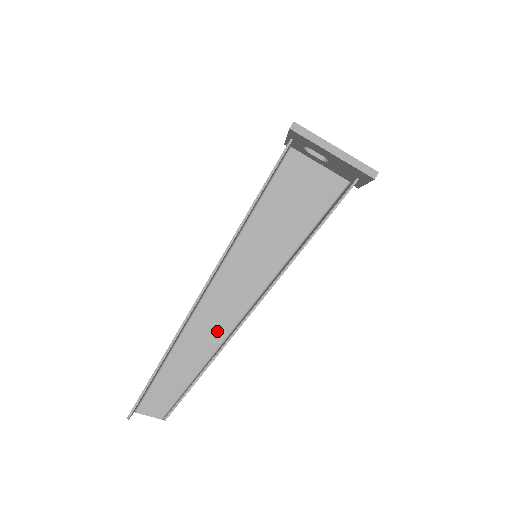
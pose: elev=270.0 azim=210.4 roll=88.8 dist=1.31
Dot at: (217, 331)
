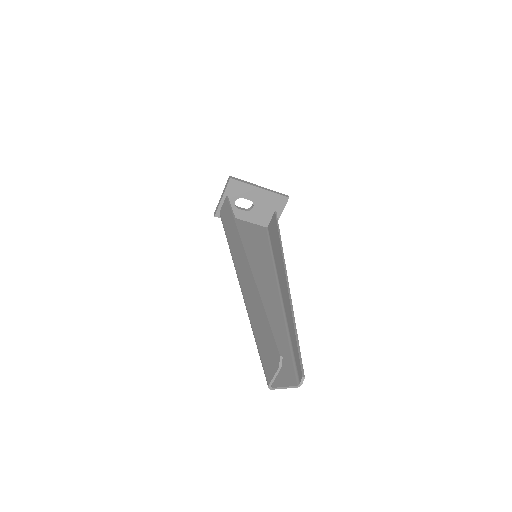
Dot at: (273, 307)
